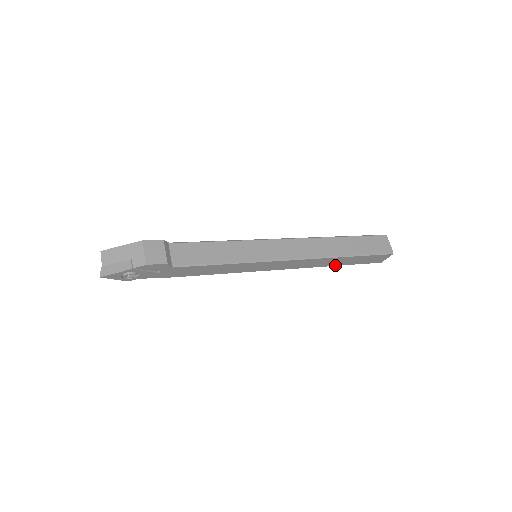
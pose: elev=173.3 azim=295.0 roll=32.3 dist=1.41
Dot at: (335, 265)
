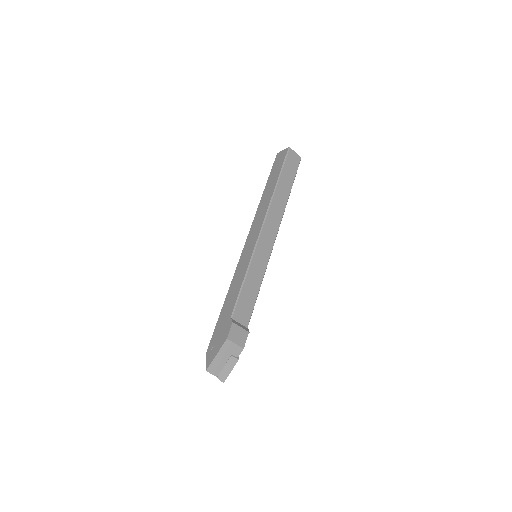
Dot at: occluded
